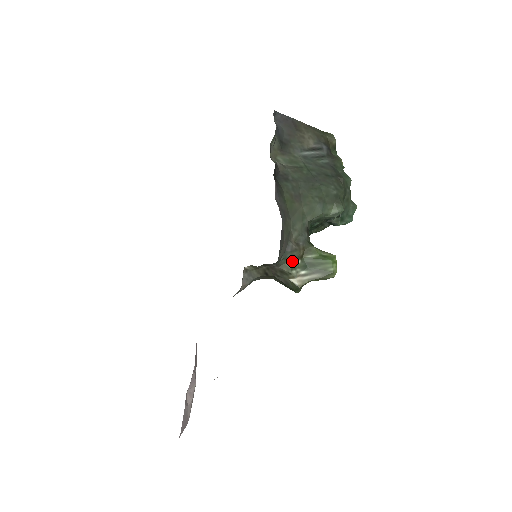
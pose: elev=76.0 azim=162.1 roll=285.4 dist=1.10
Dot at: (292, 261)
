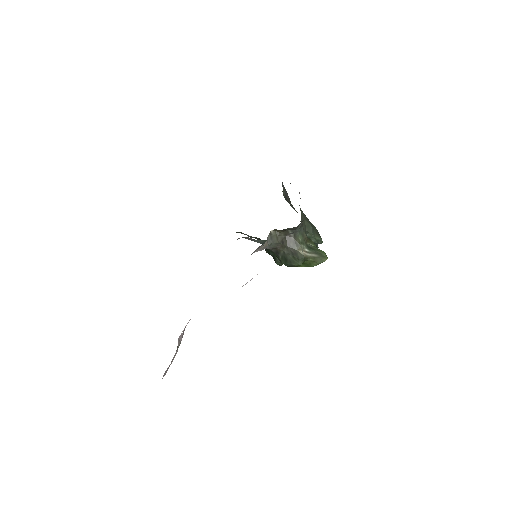
Dot at: (302, 238)
